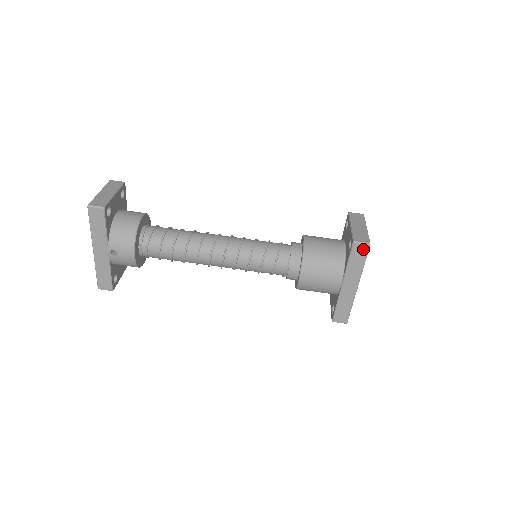
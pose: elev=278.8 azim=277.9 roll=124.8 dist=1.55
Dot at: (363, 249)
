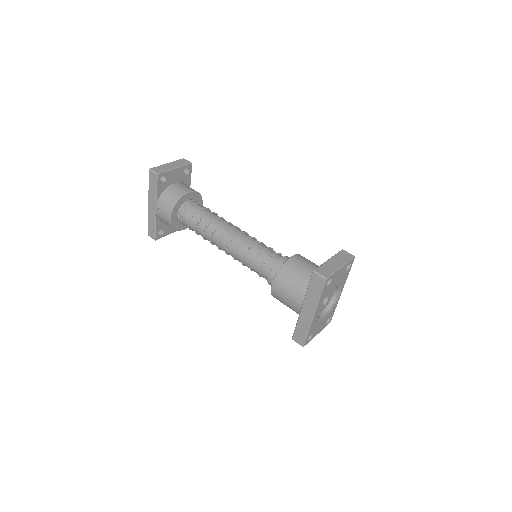
Dot at: (320, 281)
